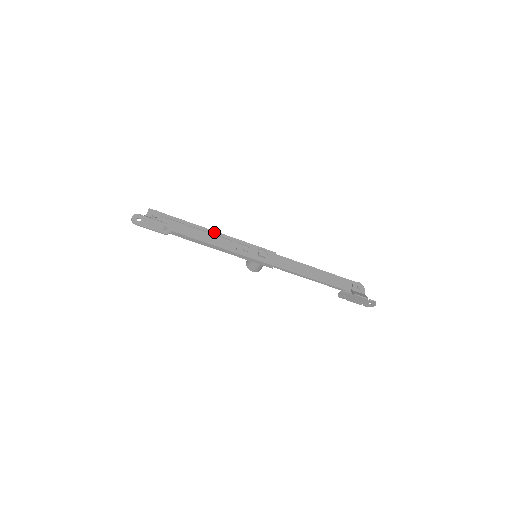
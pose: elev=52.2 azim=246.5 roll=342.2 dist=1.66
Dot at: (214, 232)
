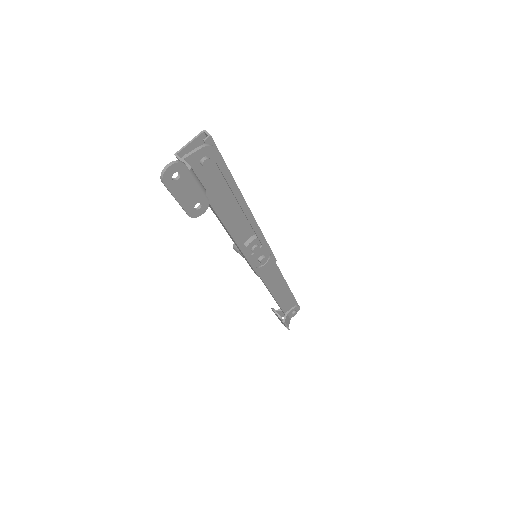
Dot at: (250, 214)
